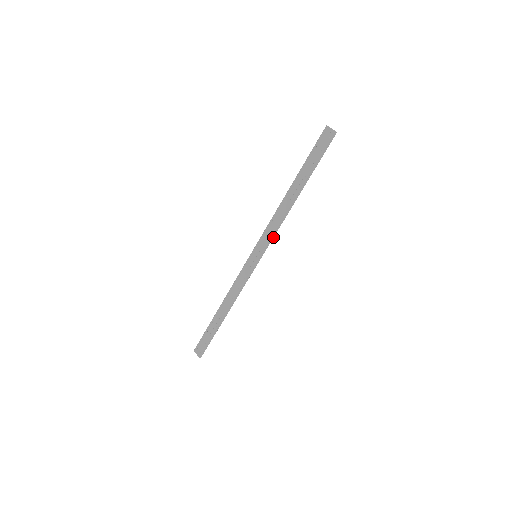
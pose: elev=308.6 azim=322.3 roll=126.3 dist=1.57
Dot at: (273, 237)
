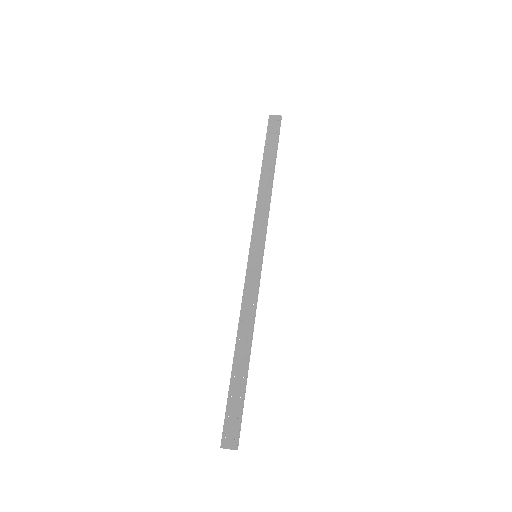
Dot at: occluded
